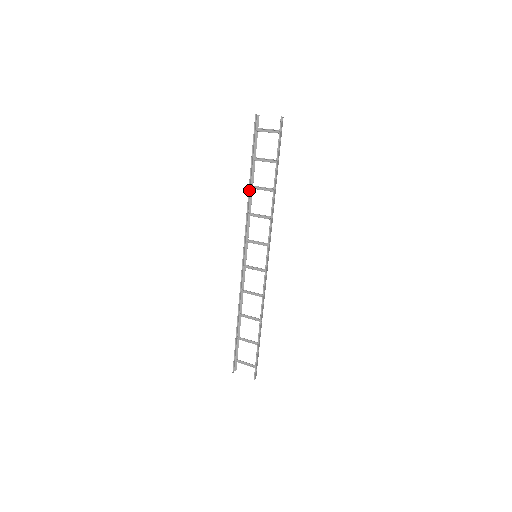
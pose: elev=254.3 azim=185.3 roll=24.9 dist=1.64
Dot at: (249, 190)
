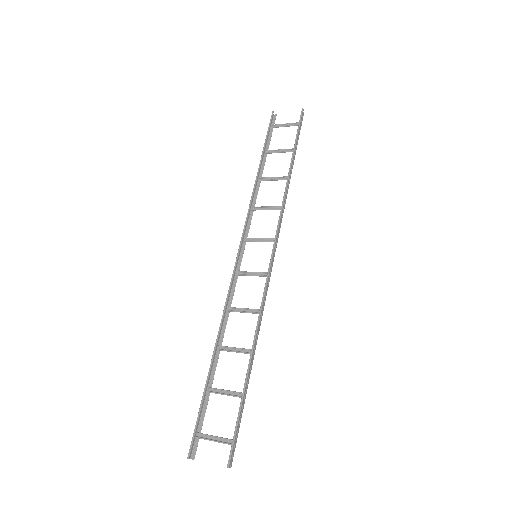
Dot at: (256, 180)
